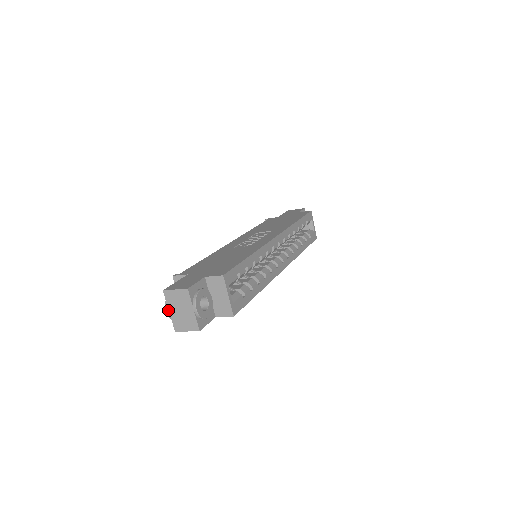
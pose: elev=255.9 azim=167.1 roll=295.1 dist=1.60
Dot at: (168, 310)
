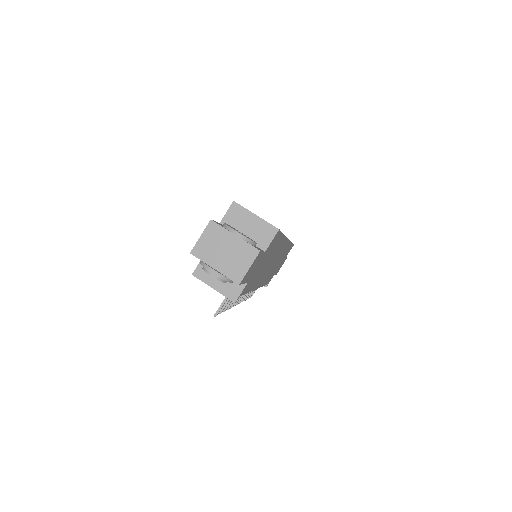
Dot at: (212, 269)
